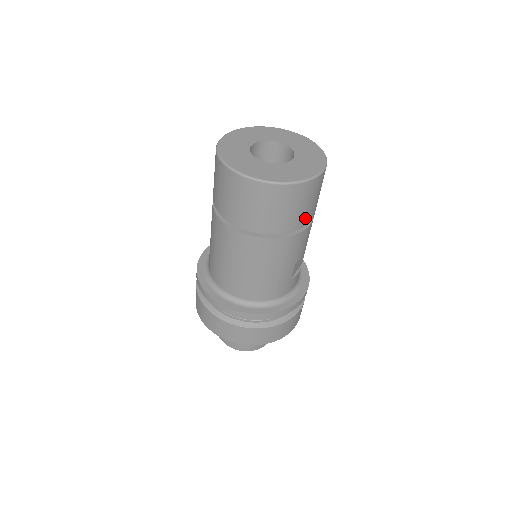
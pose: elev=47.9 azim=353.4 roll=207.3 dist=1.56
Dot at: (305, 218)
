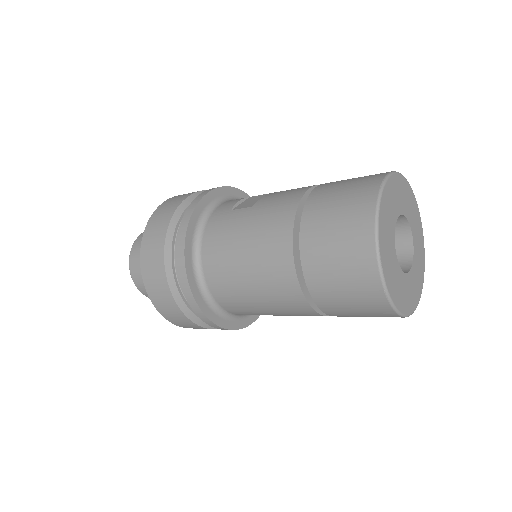
Dot at: occluded
